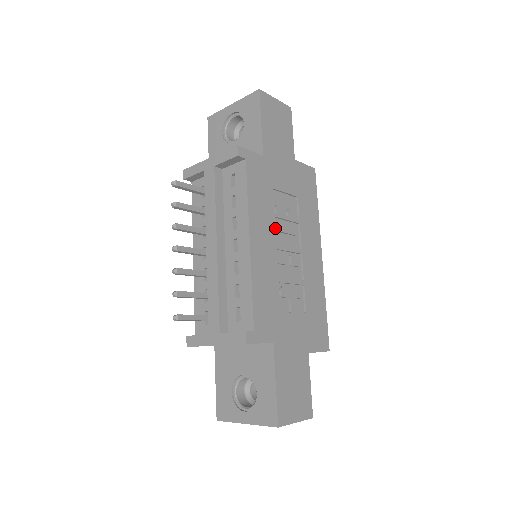
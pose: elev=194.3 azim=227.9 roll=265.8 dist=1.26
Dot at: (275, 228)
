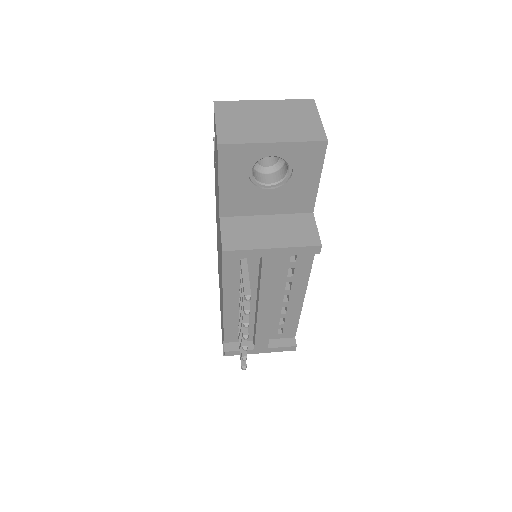
Dot at: occluded
